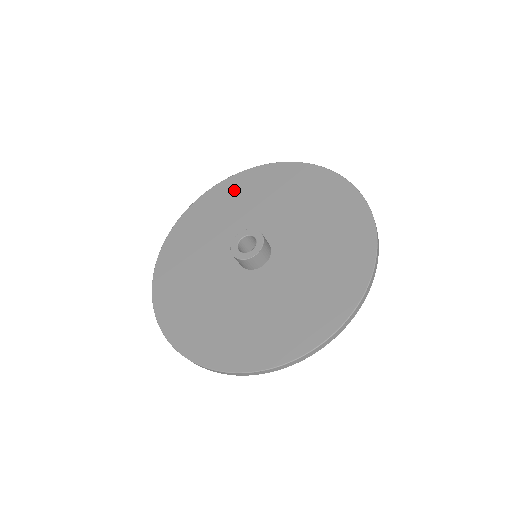
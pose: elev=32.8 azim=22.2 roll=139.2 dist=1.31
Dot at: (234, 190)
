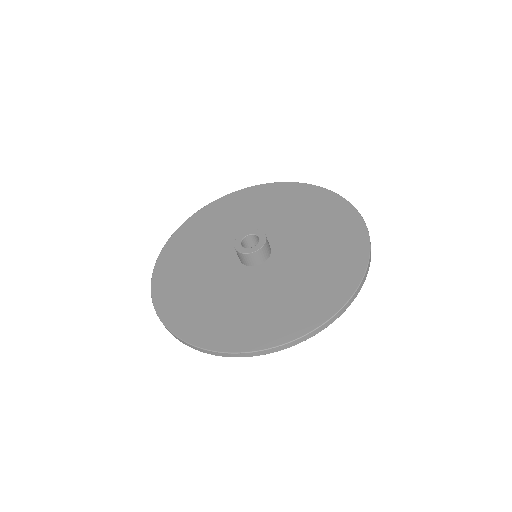
Dot at: (205, 220)
